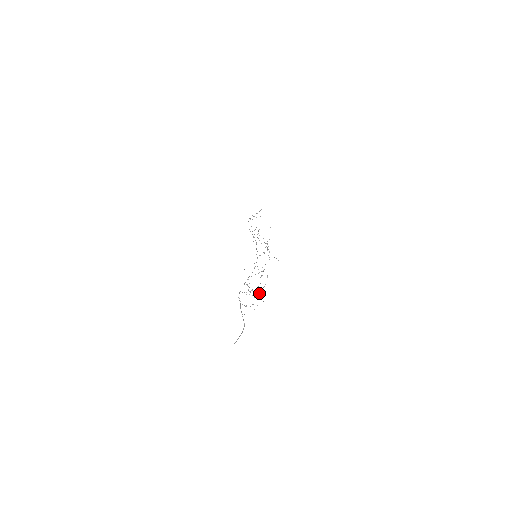
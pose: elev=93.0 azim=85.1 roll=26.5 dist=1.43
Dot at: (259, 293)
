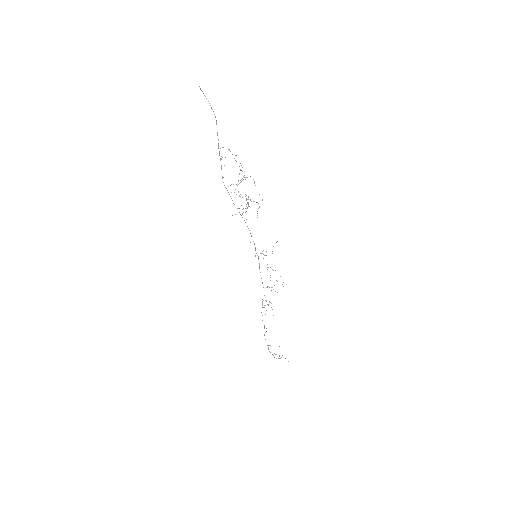
Dot at: occluded
